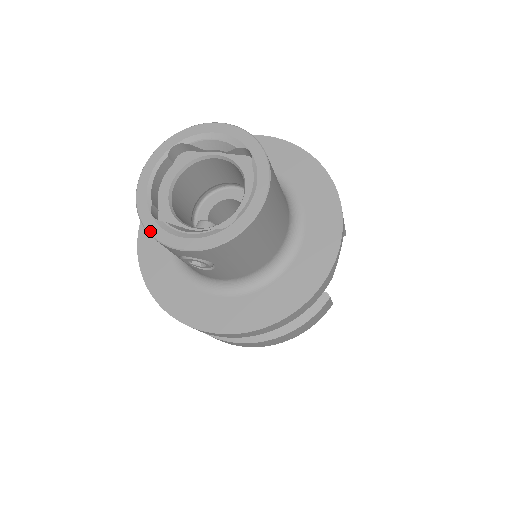
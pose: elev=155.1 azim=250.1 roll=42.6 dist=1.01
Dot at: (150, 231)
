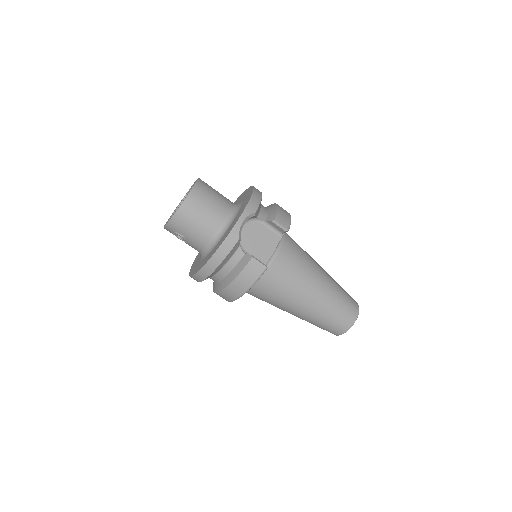
Dot at: occluded
